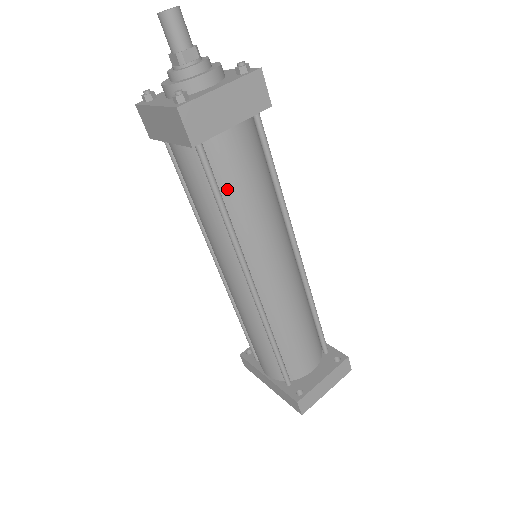
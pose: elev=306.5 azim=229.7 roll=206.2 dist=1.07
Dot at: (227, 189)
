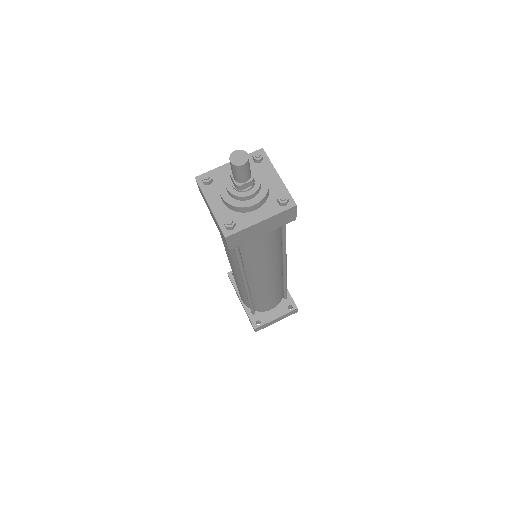
Dot at: (246, 254)
